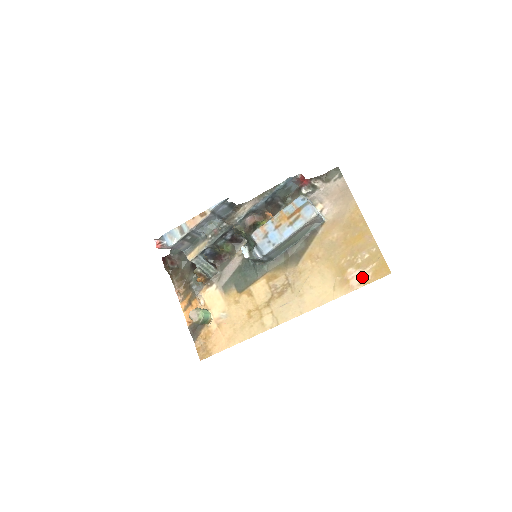
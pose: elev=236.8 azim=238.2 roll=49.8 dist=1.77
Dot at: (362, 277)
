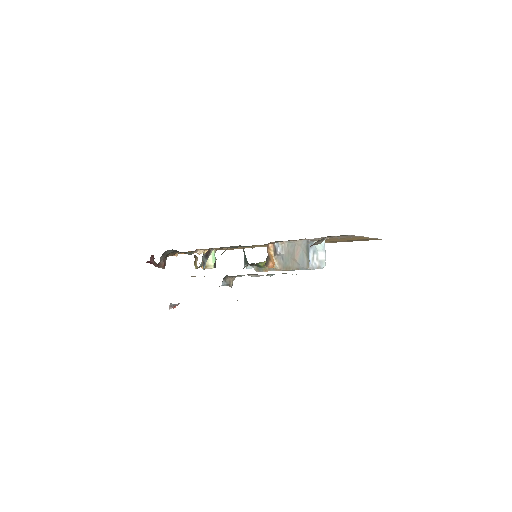
Dot at: occluded
